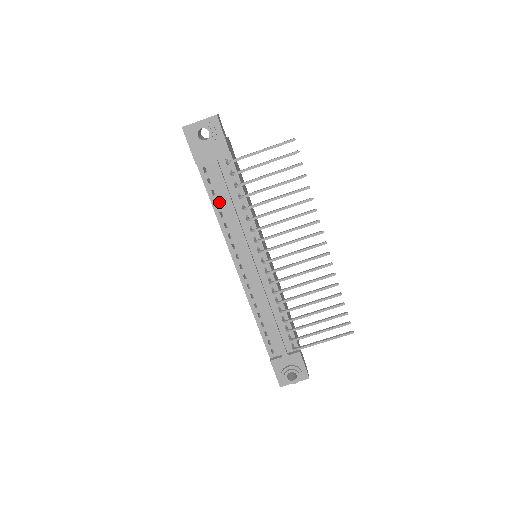
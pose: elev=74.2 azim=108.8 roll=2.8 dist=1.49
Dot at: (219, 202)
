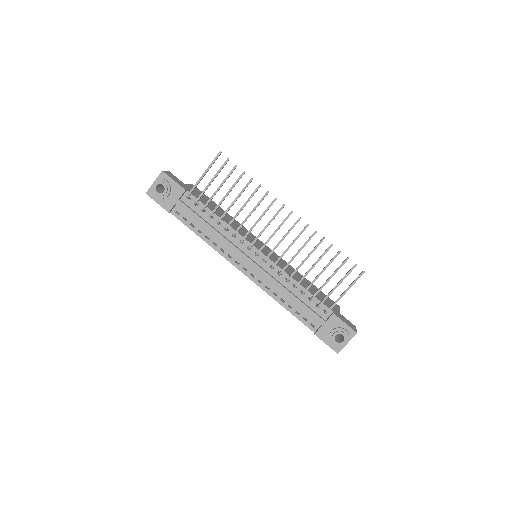
Dot at: (200, 230)
